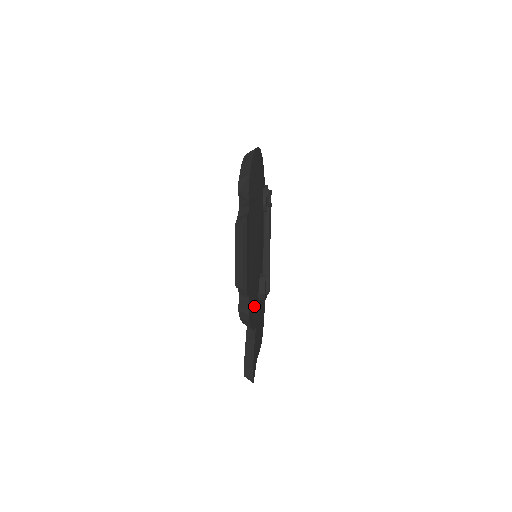
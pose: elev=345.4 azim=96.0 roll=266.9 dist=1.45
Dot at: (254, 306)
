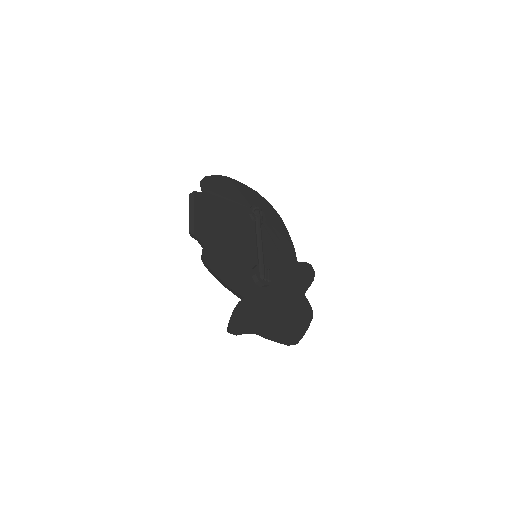
Dot at: (231, 271)
